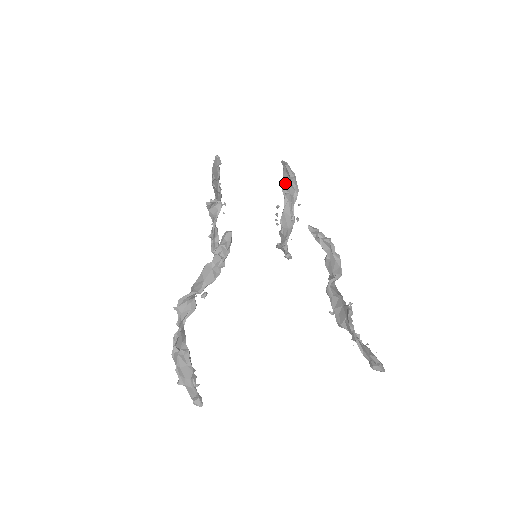
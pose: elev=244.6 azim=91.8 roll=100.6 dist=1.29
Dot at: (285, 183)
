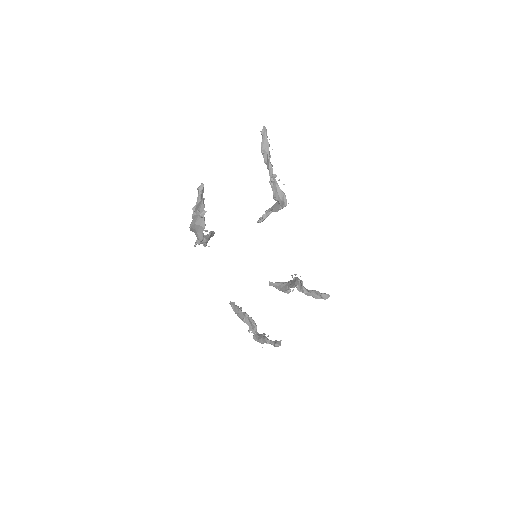
Dot at: (282, 289)
